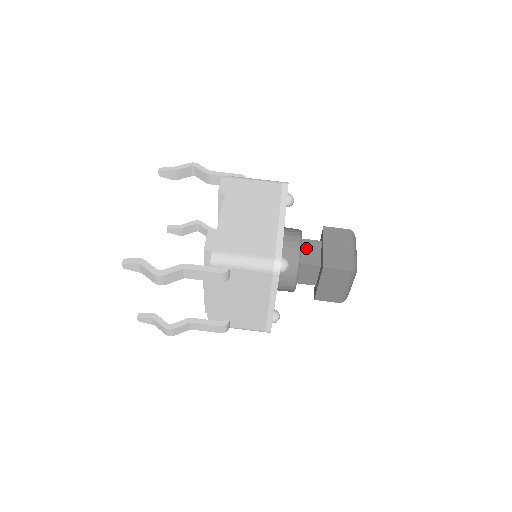
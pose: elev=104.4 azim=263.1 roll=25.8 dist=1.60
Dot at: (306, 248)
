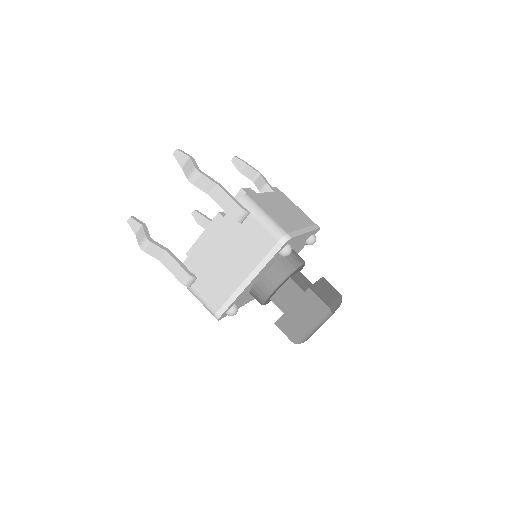
Dot at: (300, 277)
